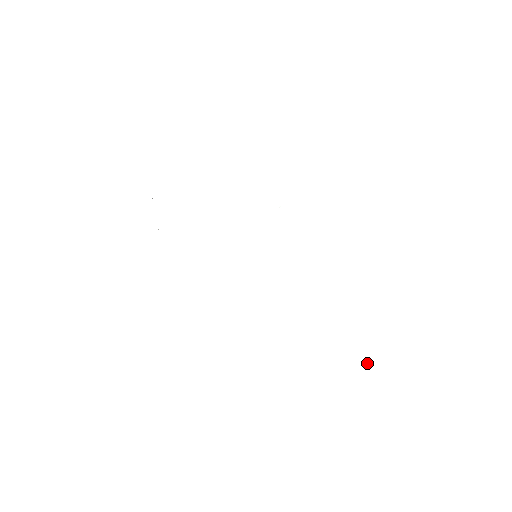
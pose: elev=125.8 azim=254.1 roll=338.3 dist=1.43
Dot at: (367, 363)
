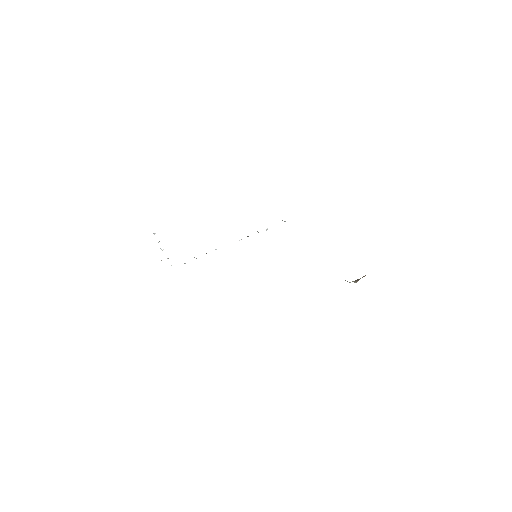
Dot at: occluded
